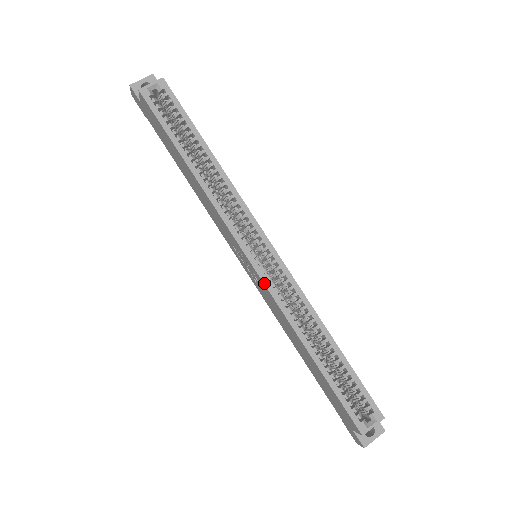
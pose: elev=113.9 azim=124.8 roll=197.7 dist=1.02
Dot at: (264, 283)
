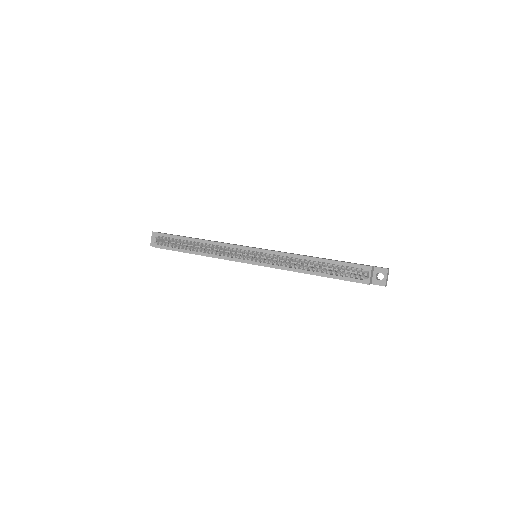
Dot at: (264, 266)
